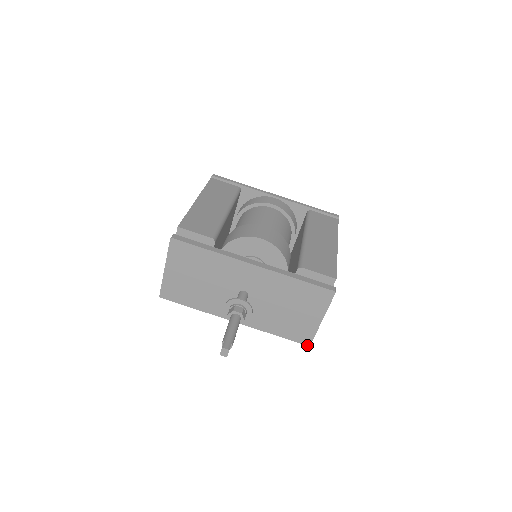
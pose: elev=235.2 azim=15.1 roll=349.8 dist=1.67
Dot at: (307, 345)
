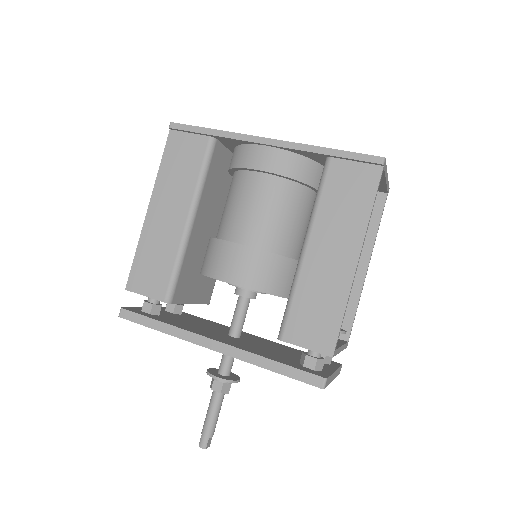
Dot at: occluded
